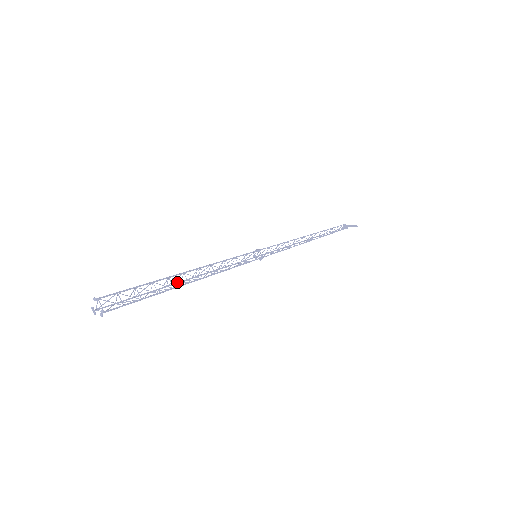
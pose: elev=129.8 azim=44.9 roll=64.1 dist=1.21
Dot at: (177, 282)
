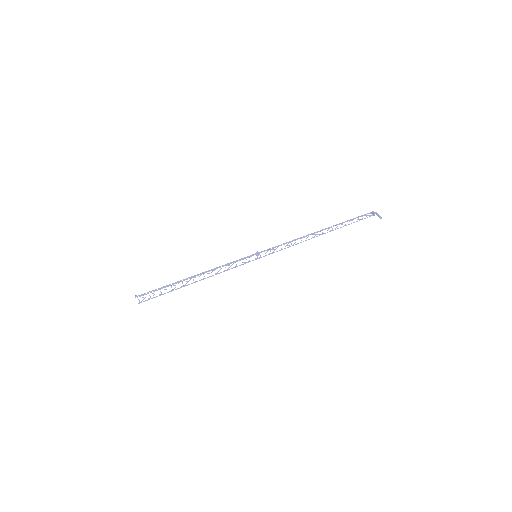
Dot at: (190, 278)
